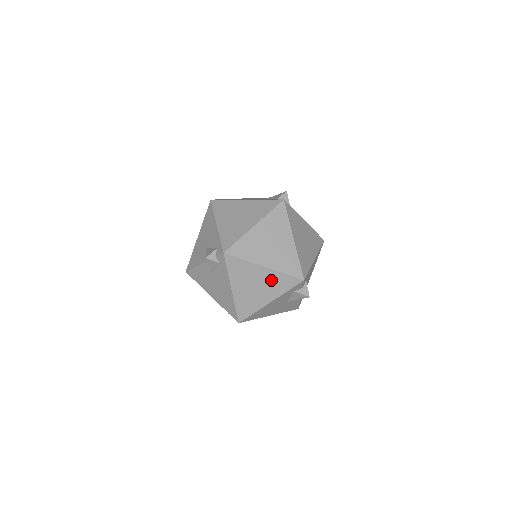
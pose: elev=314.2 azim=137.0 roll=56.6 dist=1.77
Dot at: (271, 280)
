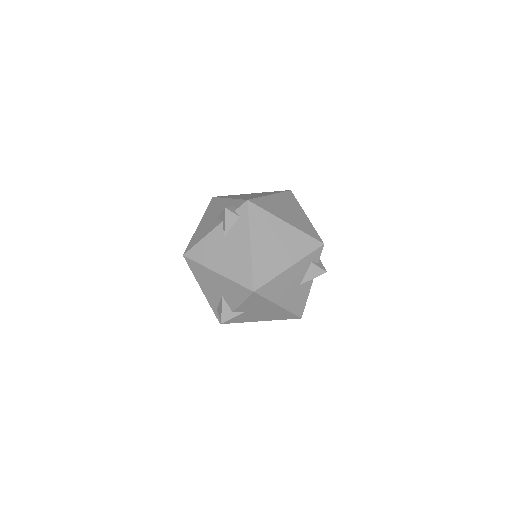
Dot at: (292, 239)
